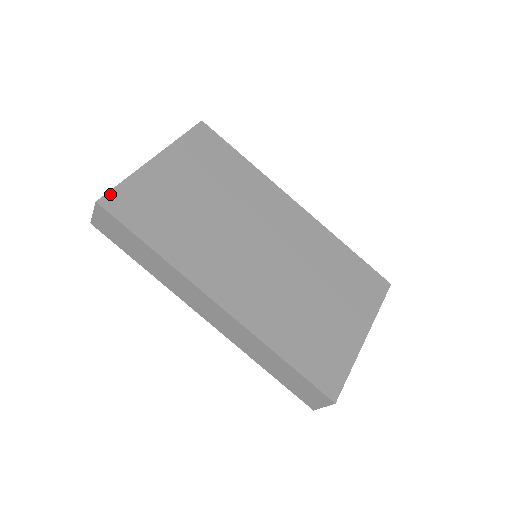
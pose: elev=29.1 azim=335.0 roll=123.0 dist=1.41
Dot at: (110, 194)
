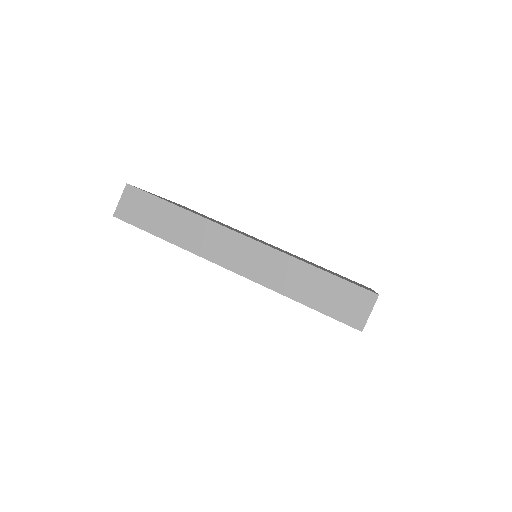
Dot at: occluded
